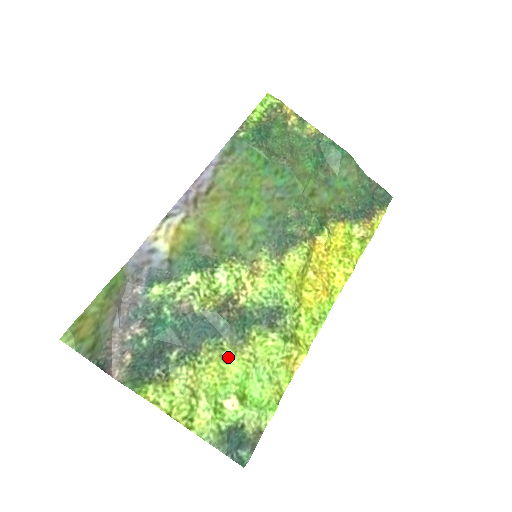
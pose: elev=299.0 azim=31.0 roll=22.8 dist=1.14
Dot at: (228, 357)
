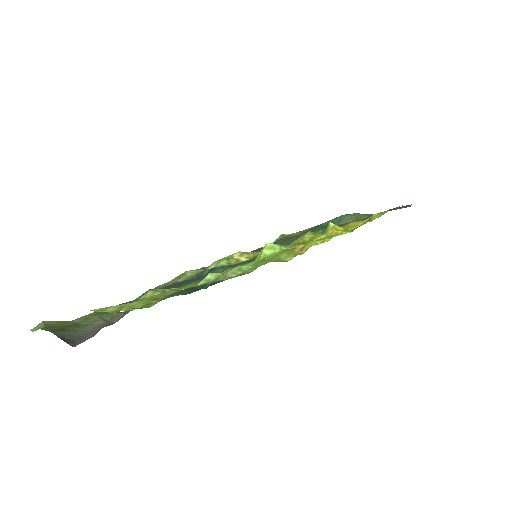
Dot at: occluded
